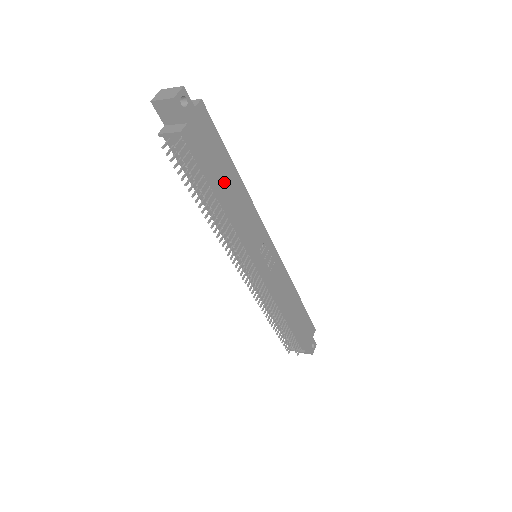
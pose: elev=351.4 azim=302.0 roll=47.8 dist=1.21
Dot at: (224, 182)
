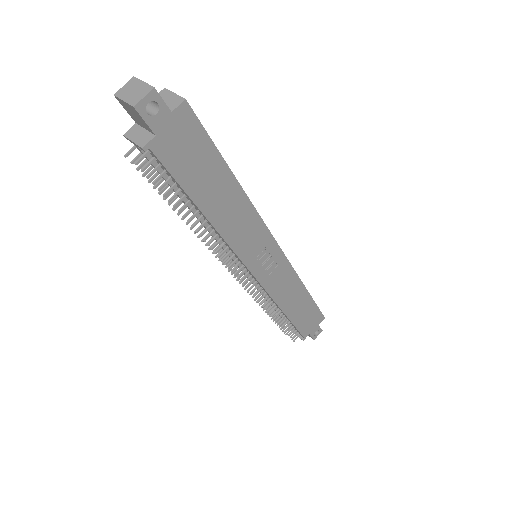
Dot at: (211, 194)
